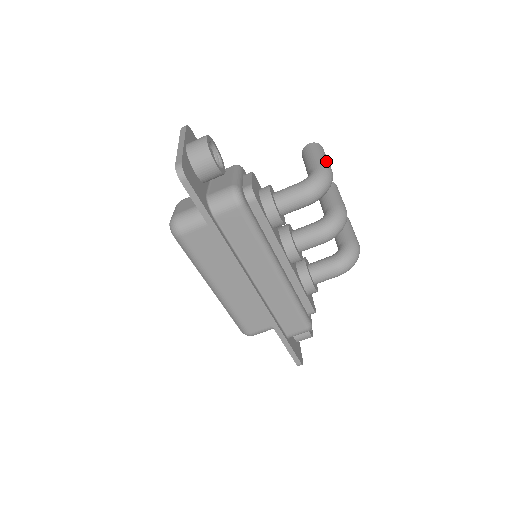
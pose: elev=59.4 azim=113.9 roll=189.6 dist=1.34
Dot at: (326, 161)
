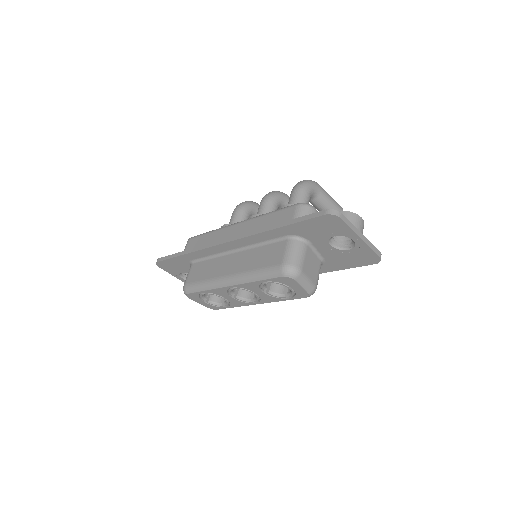
Dot at: occluded
